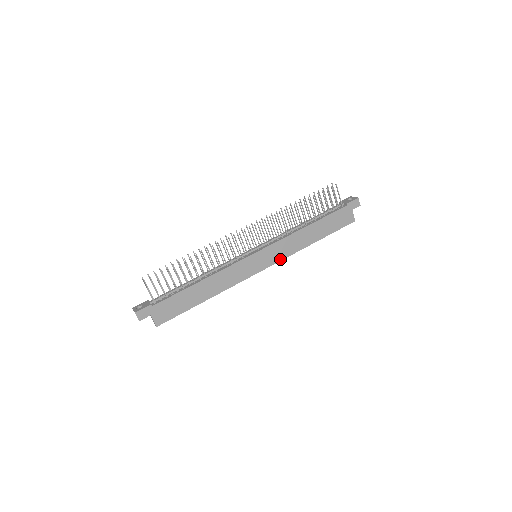
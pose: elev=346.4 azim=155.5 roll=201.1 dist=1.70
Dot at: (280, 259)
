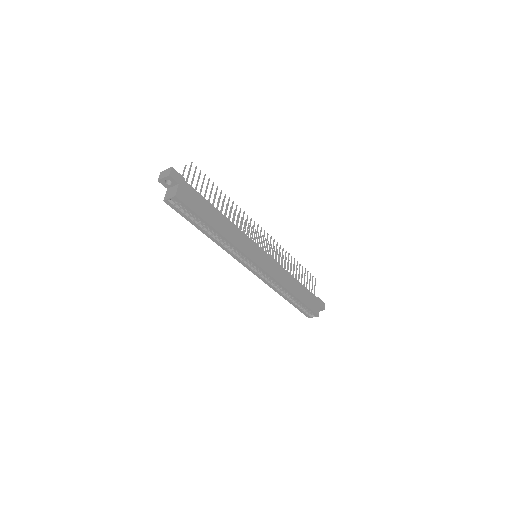
Dot at: (272, 275)
